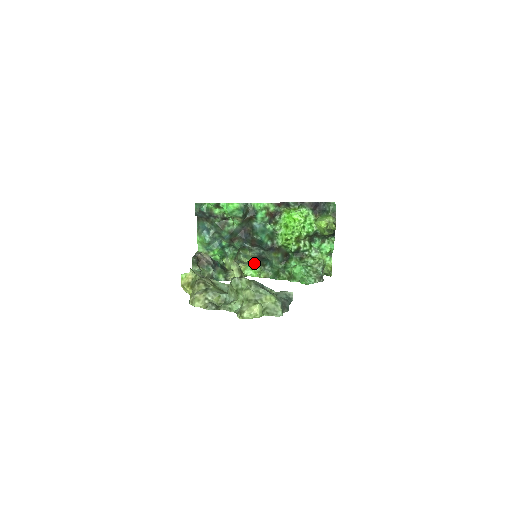
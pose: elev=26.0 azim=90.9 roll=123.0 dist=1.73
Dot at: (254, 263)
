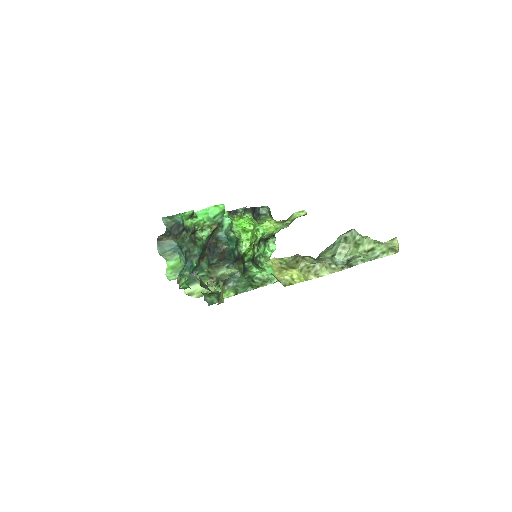
Dot at: occluded
